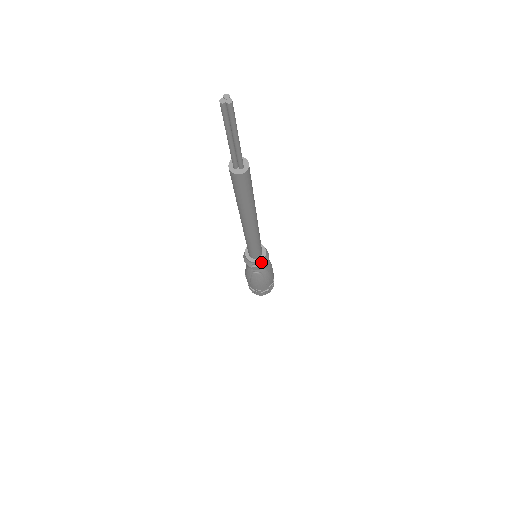
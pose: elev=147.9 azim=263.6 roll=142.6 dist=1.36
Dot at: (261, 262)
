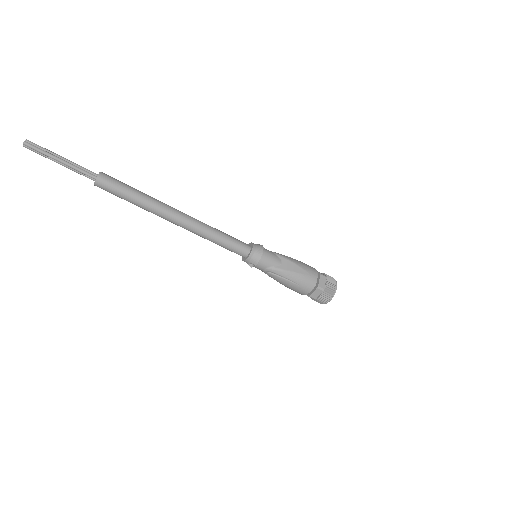
Dot at: (251, 259)
